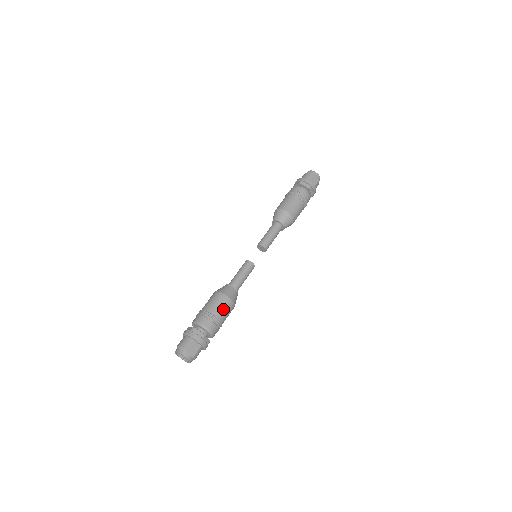
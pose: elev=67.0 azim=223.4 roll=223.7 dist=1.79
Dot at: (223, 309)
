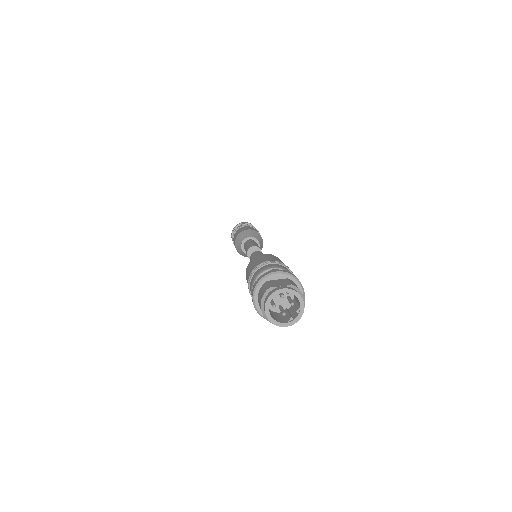
Dot at: (267, 258)
